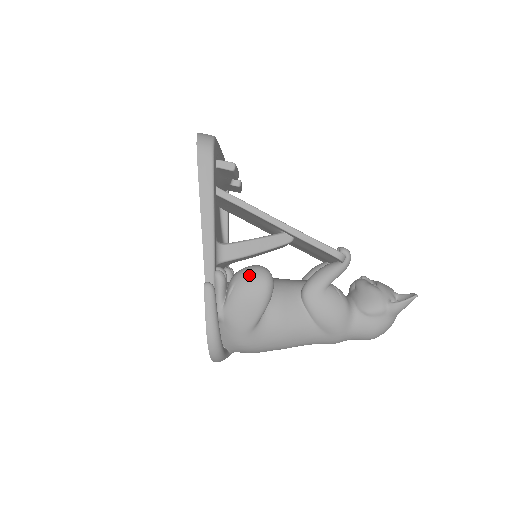
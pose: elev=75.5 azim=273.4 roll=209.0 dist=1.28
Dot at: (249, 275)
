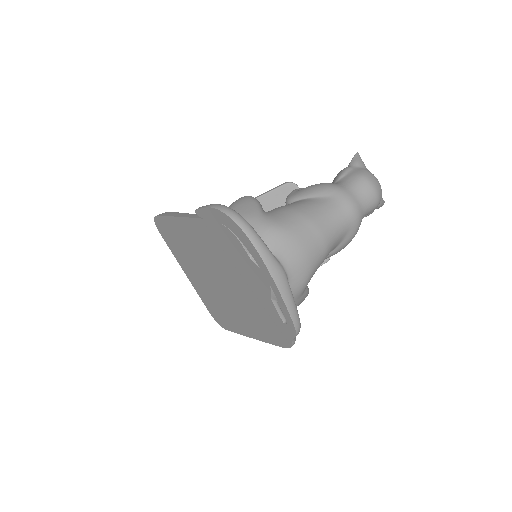
Dot at: occluded
